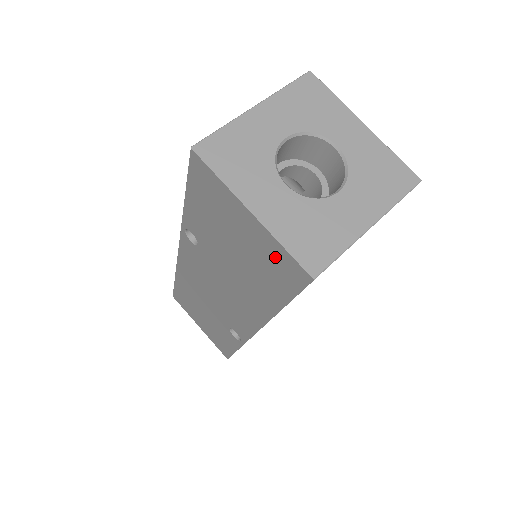
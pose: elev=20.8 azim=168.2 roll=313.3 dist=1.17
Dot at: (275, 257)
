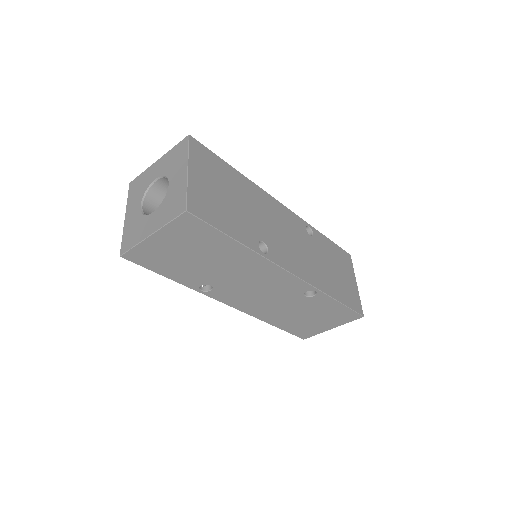
Dot at: (182, 231)
